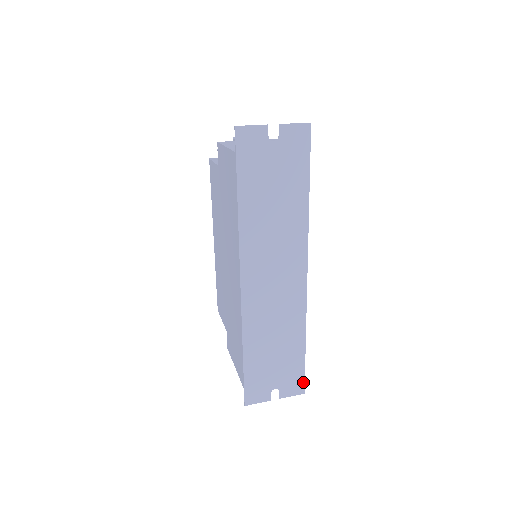
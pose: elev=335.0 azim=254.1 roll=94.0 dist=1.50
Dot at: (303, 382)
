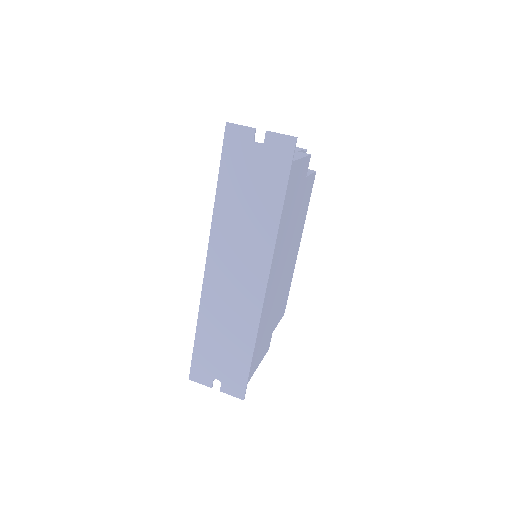
Dot at: (245, 388)
